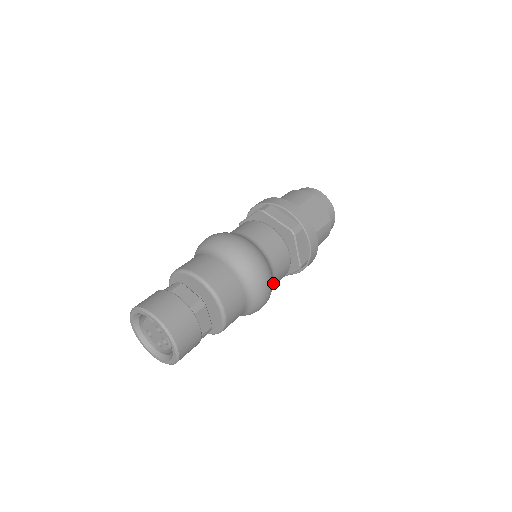
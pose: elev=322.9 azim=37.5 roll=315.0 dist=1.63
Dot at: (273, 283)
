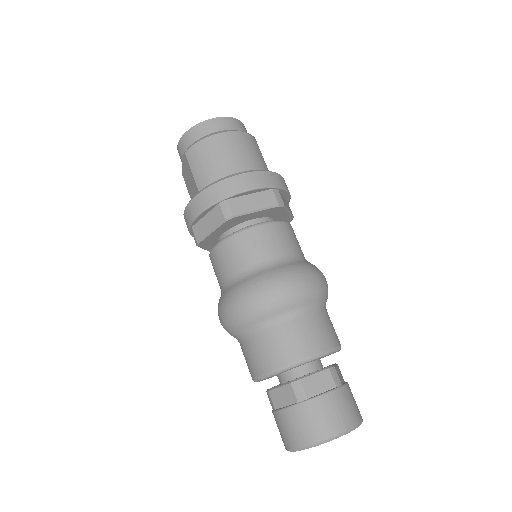
Dot at: occluded
